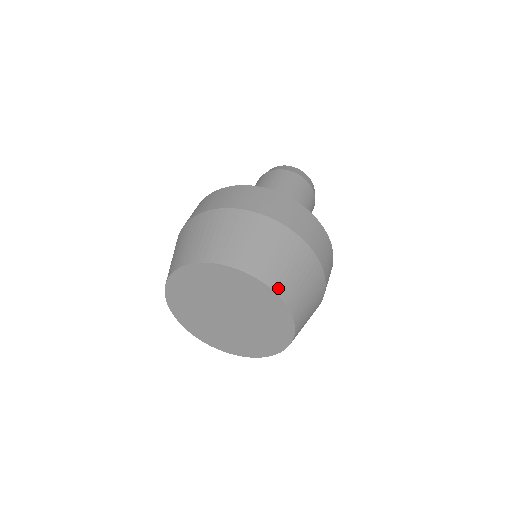
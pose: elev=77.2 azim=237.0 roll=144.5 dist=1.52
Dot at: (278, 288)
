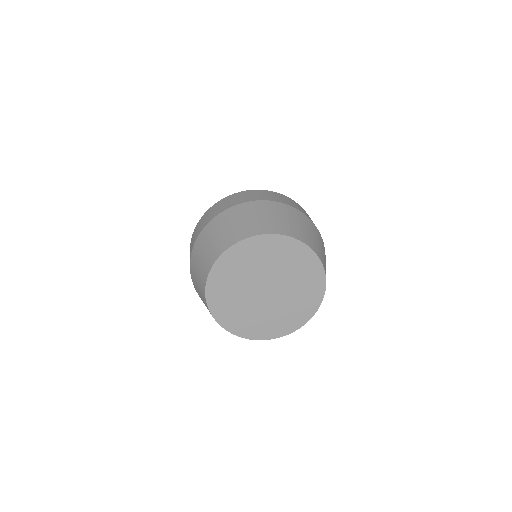
Dot at: (274, 231)
